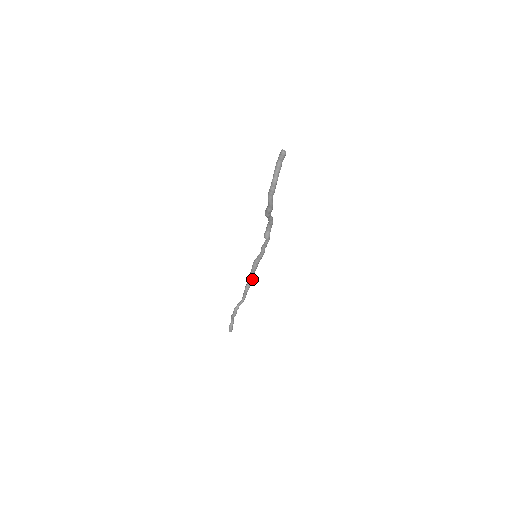
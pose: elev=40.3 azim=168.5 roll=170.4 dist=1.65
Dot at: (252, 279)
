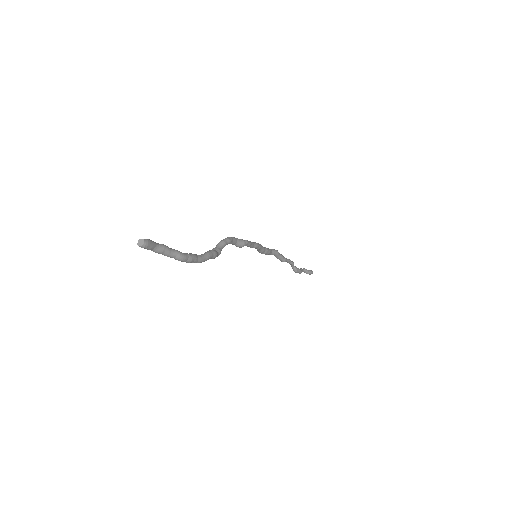
Dot at: (276, 254)
